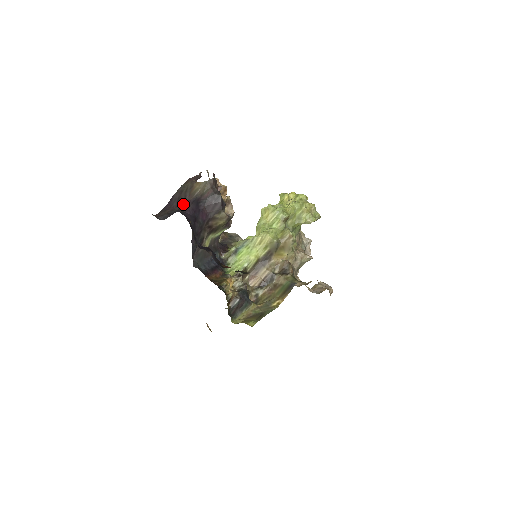
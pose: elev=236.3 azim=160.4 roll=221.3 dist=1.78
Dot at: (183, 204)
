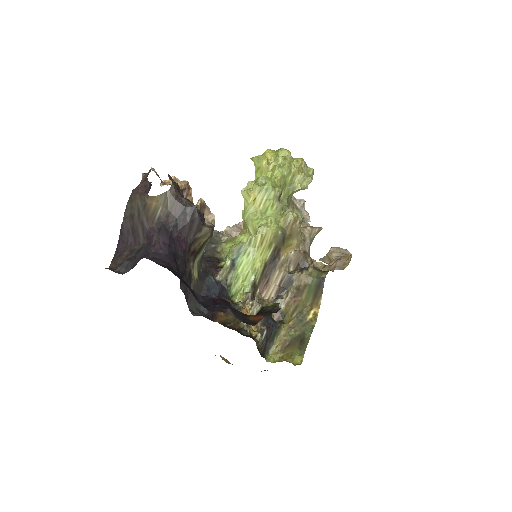
Dot at: (144, 237)
